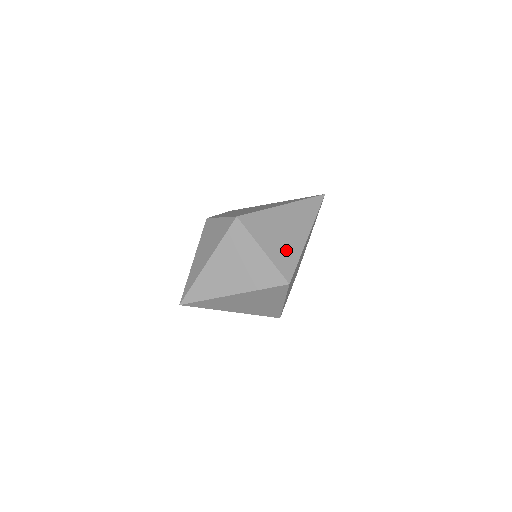
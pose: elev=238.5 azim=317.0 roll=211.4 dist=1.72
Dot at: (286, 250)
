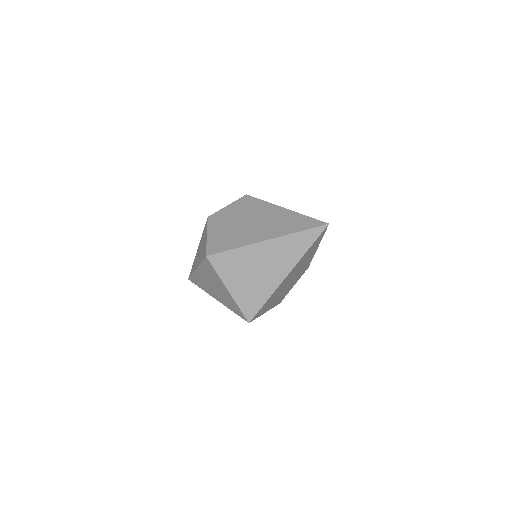
Dot at: (254, 291)
